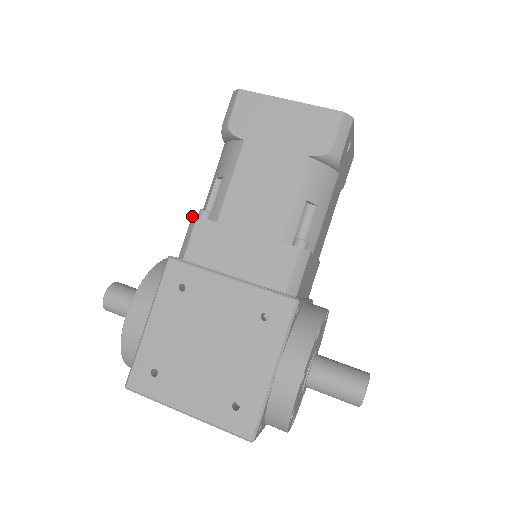
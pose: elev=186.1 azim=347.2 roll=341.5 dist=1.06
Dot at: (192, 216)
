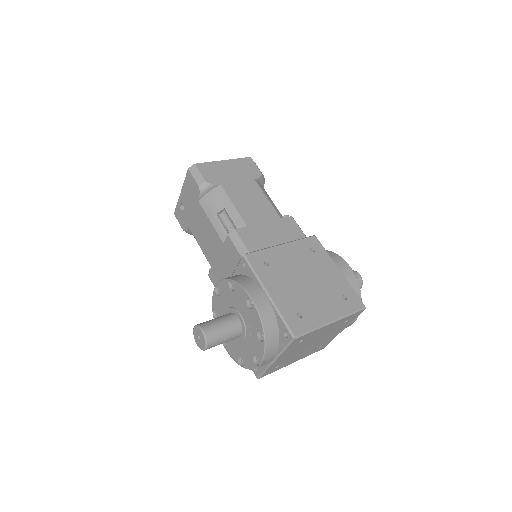
Dot at: (228, 234)
